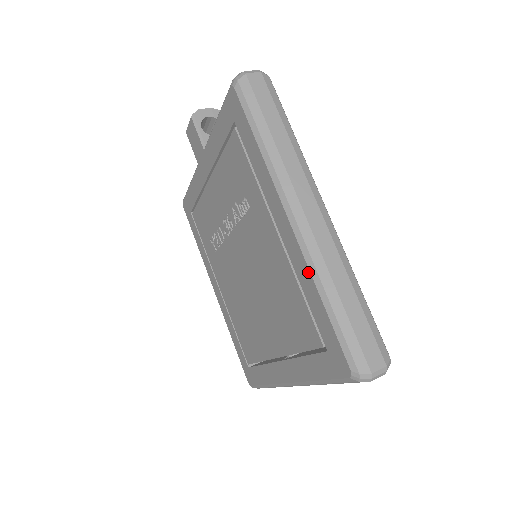
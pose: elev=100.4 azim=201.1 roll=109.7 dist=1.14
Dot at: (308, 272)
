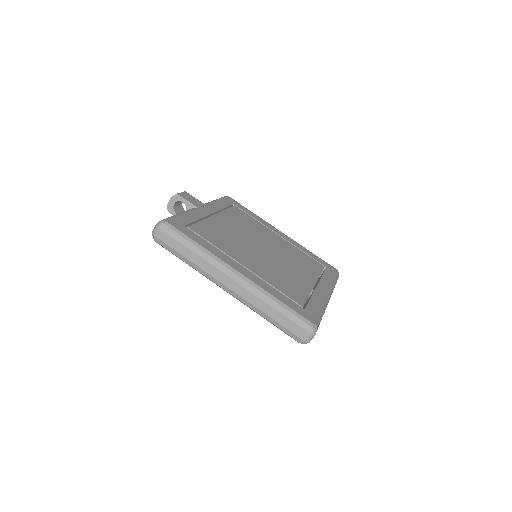
Dot at: (251, 308)
